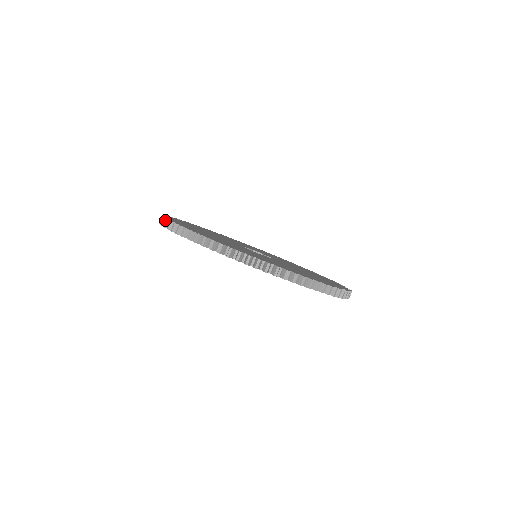
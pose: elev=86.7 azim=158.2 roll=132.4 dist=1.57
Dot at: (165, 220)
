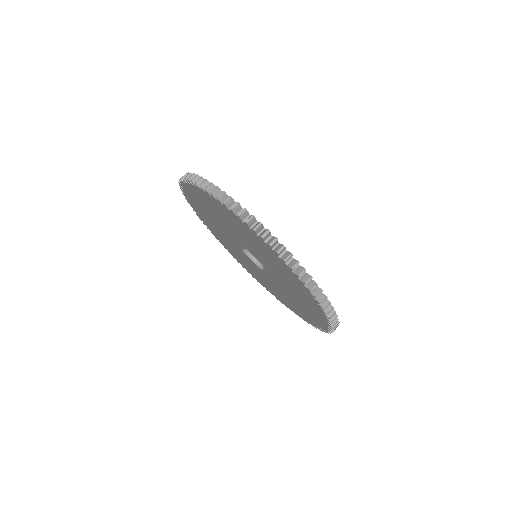
Dot at: (245, 212)
